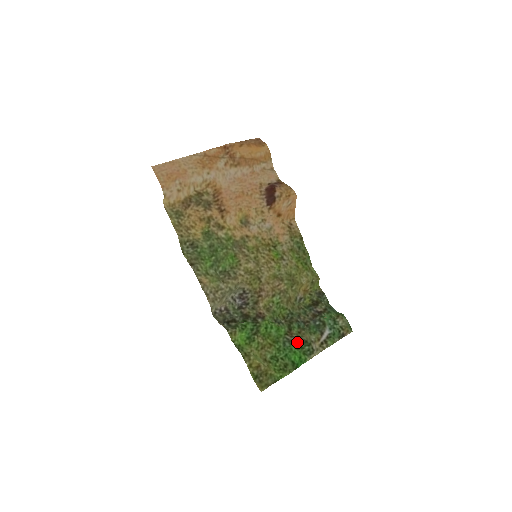
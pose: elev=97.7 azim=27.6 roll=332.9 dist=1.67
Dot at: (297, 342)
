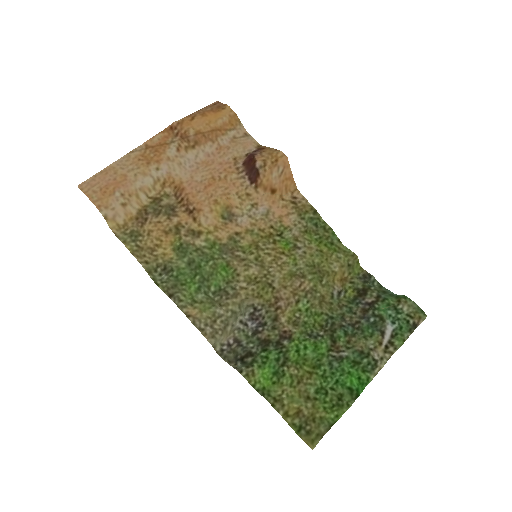
Dot at: (348, 357)
